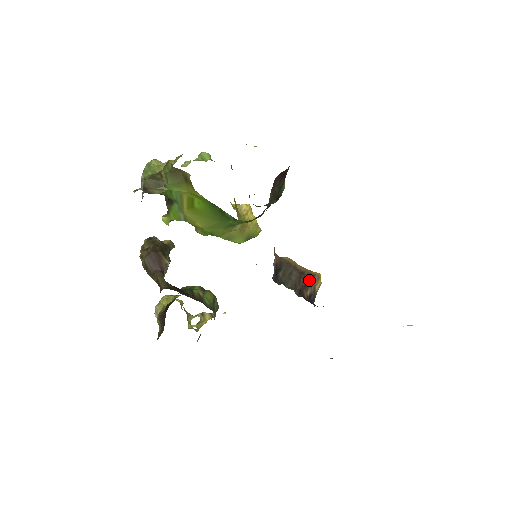
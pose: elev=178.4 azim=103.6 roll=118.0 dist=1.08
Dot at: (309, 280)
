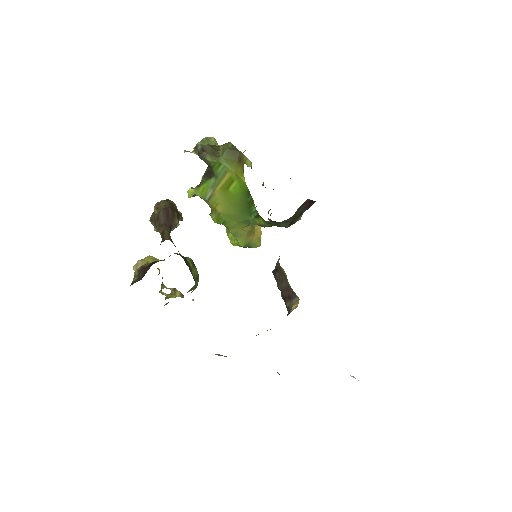
Dot at: (292, 296)
